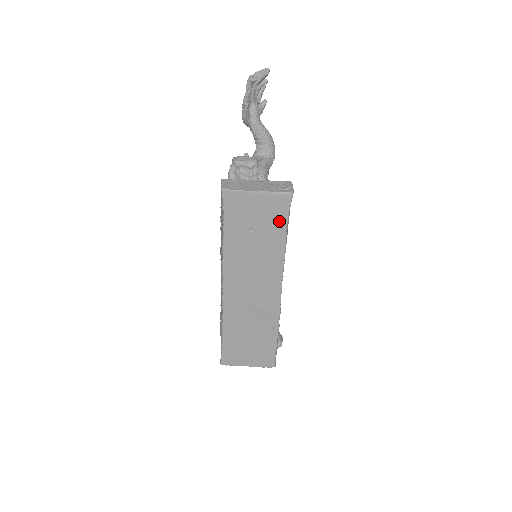
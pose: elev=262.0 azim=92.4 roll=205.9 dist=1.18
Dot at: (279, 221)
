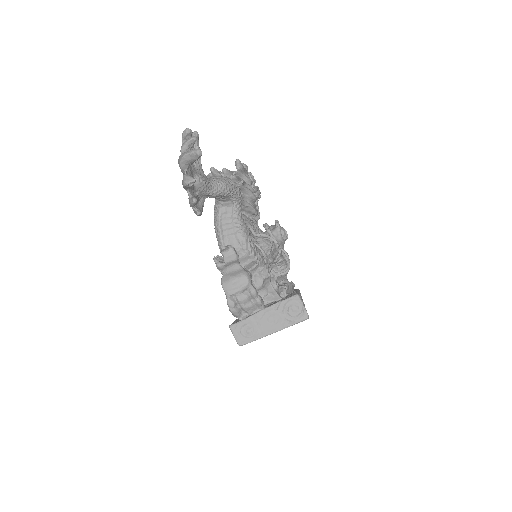
Dot at: occluded
